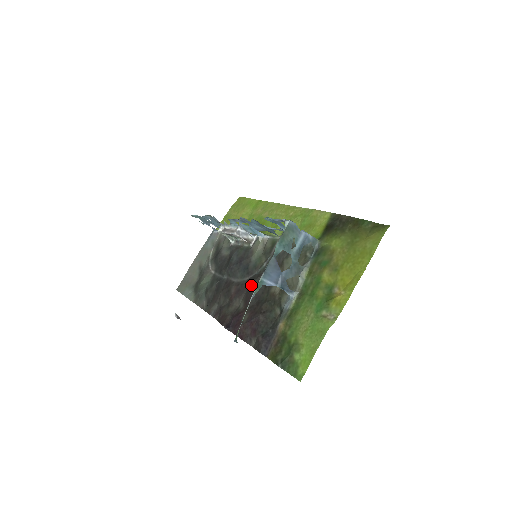
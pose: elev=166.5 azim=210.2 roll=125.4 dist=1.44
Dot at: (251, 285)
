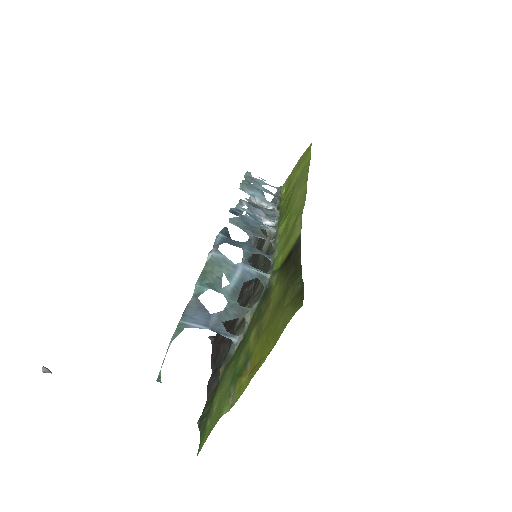
Dot at: occluded
